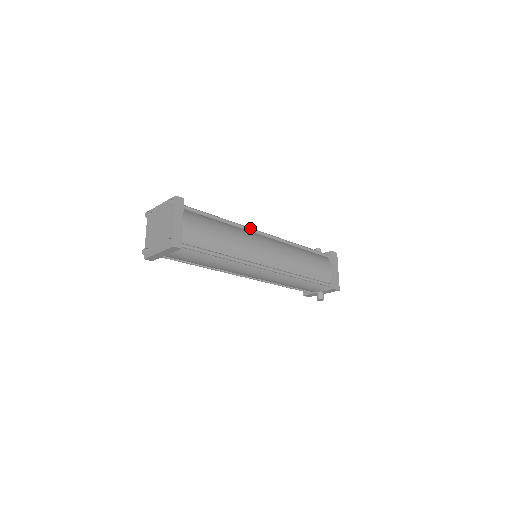
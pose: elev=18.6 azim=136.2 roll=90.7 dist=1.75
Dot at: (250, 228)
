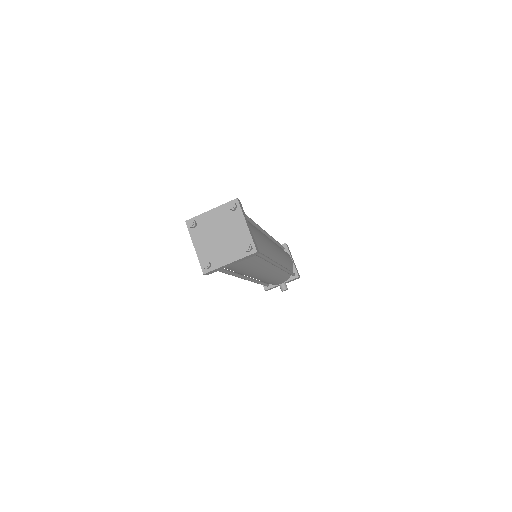
Dot at: occluded
